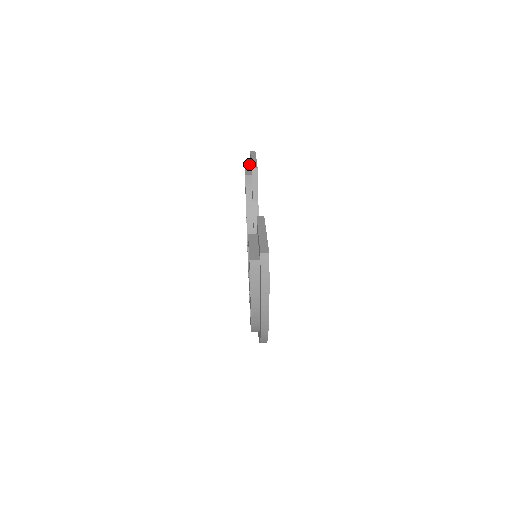
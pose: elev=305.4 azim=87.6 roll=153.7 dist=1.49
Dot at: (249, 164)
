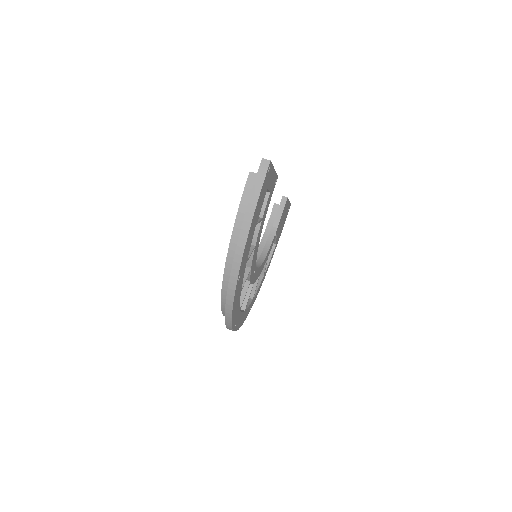
Dot at: occluded
